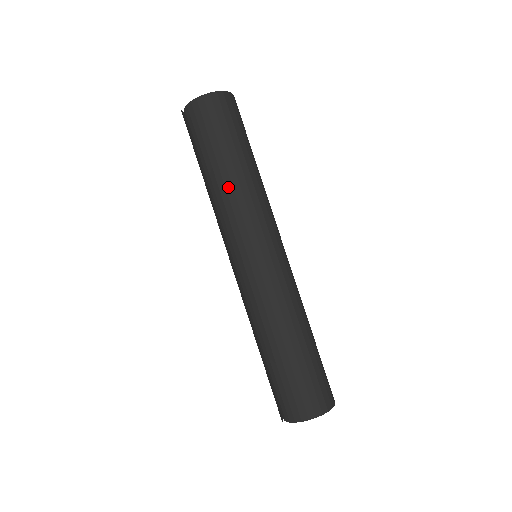
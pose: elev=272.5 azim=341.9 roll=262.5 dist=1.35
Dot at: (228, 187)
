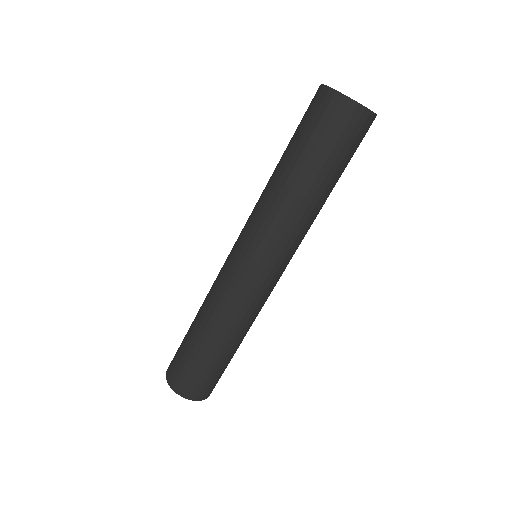
Dot at: (296, 202)
